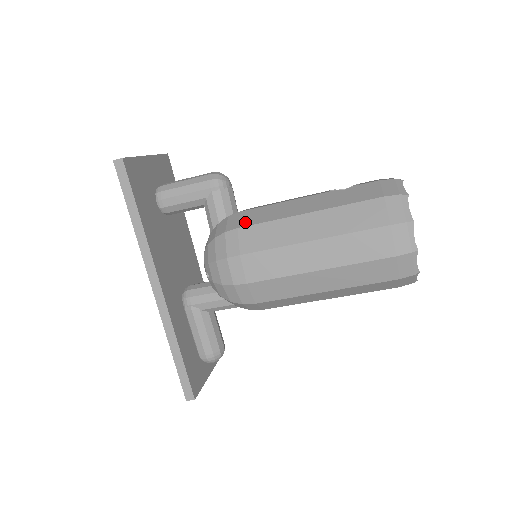
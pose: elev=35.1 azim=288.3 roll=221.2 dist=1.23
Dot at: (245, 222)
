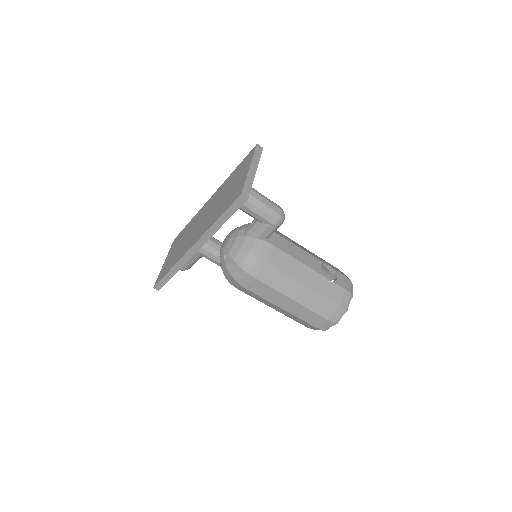
Dot at: (272, 261)
